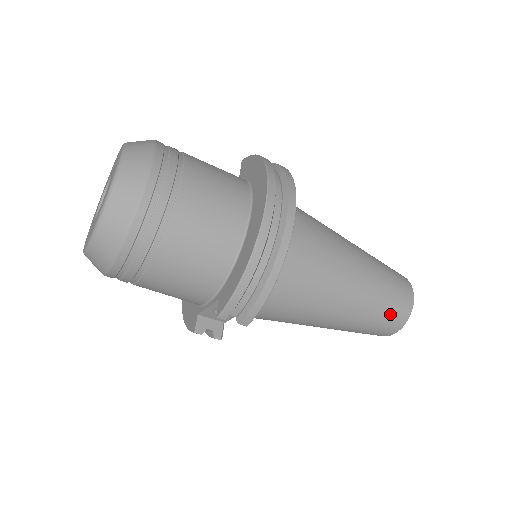
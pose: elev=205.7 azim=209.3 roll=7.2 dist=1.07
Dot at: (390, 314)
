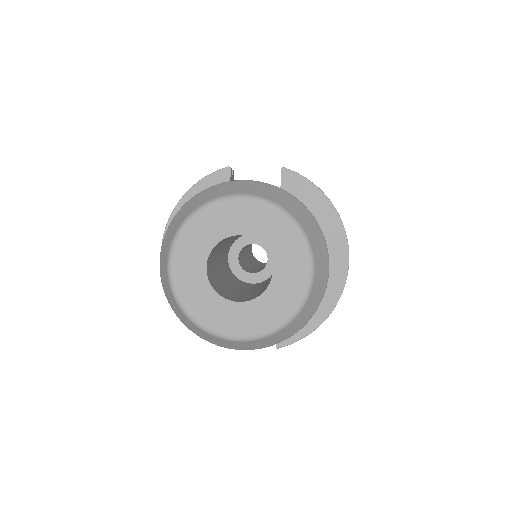
Dot at: occluded
